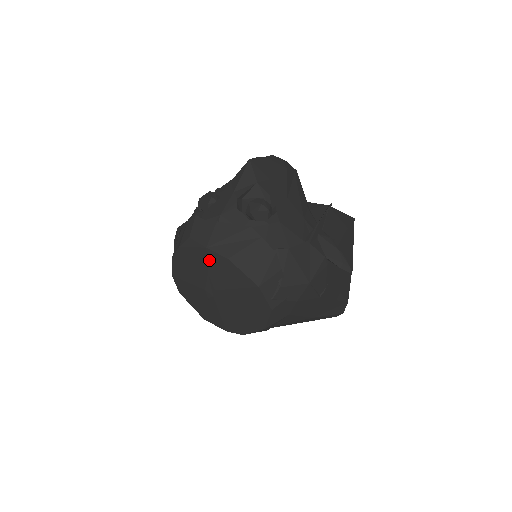
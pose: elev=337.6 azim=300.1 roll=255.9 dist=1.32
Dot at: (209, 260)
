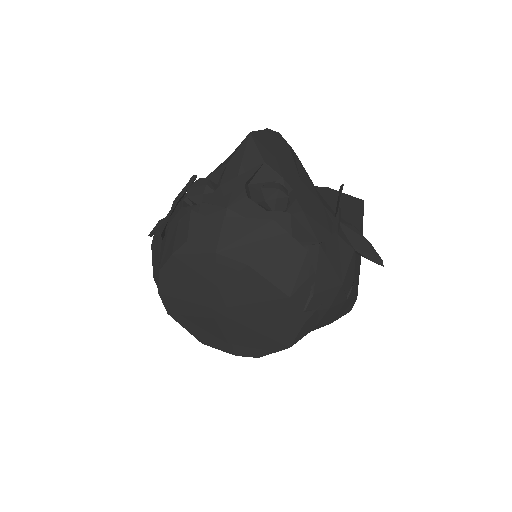
Dot at: (219, 269)
